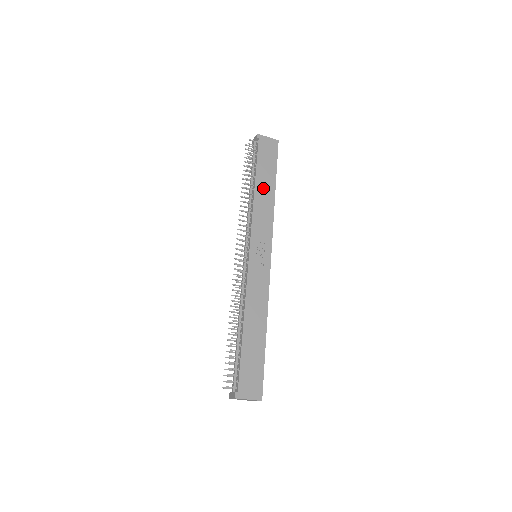
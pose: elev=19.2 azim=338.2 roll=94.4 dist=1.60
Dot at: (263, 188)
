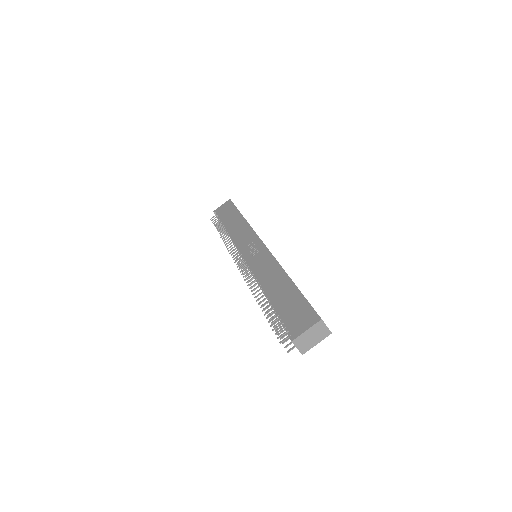
Dot at: (233, 224)
